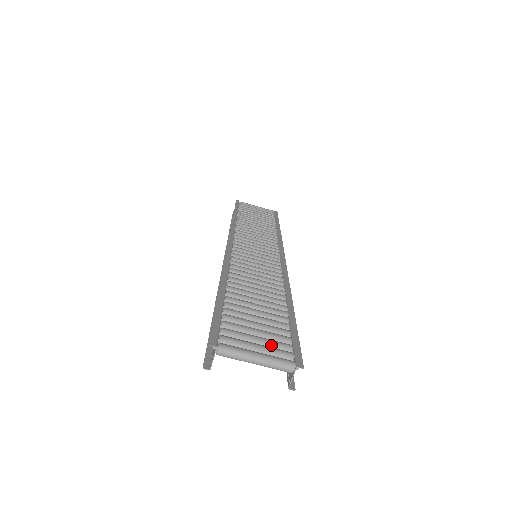
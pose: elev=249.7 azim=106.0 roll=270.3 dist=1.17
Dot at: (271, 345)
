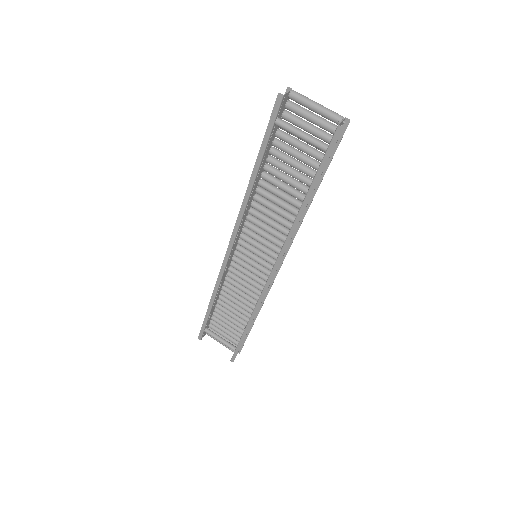
Dot at: (320, 129)
